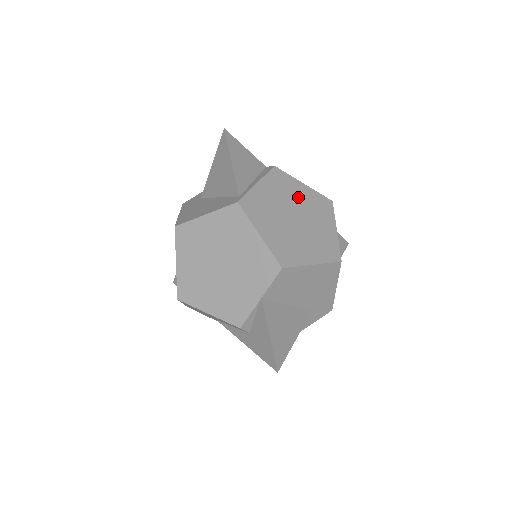
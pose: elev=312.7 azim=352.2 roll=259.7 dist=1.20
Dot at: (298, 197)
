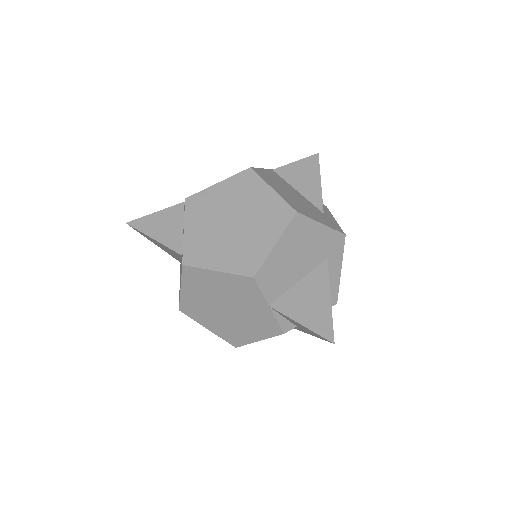
Dot at: (221, 201)
